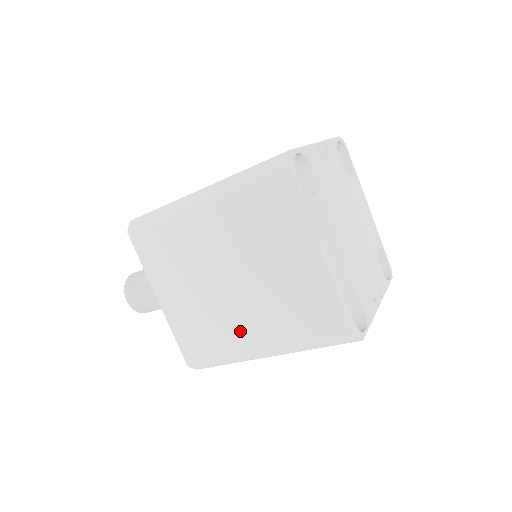
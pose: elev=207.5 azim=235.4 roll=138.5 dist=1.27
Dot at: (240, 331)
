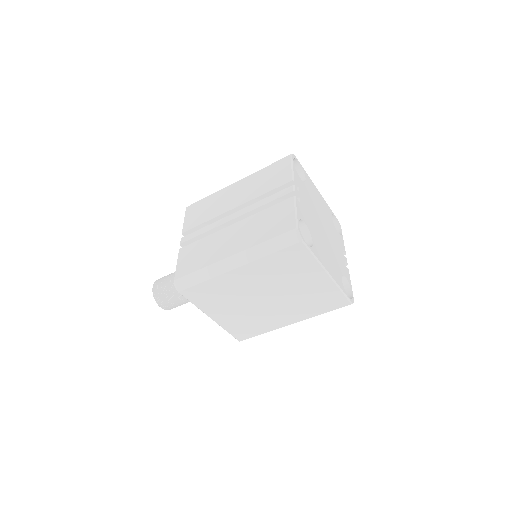
Dot at: (276, 319)
